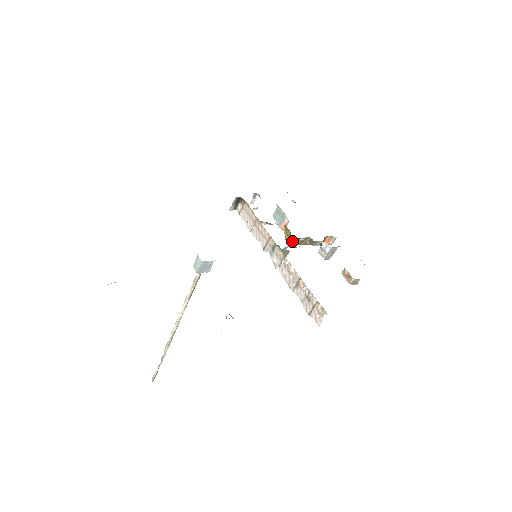
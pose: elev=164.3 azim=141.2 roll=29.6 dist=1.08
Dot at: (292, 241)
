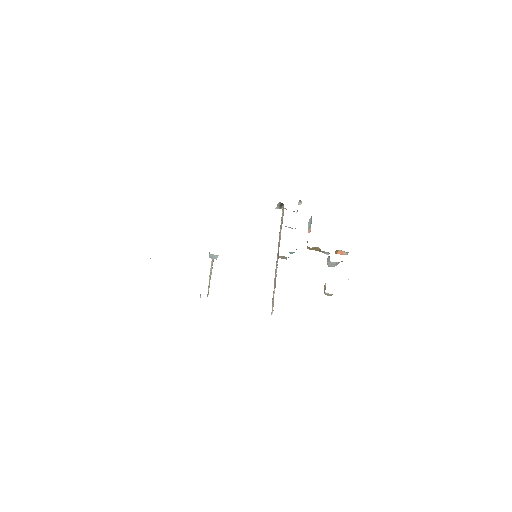
Dot at: (307, 246)
